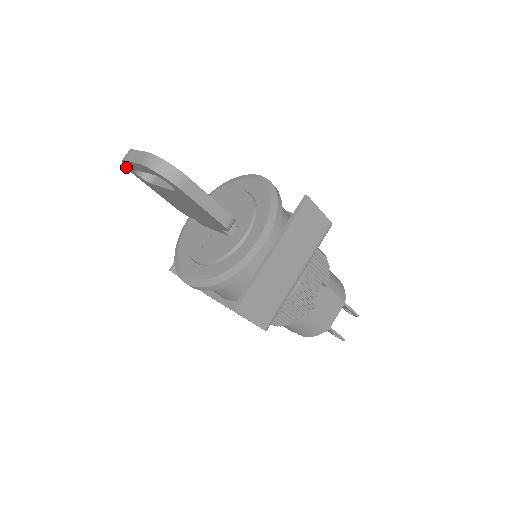
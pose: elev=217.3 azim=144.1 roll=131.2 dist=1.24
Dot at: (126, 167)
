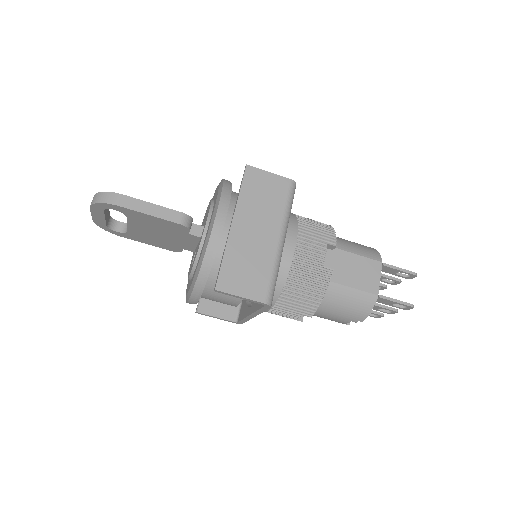
Dot at: occluded
